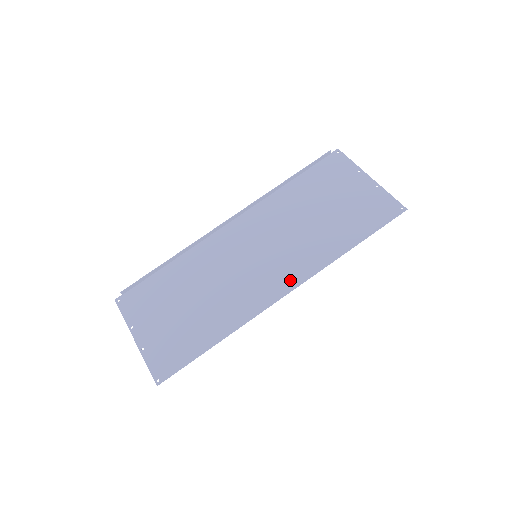
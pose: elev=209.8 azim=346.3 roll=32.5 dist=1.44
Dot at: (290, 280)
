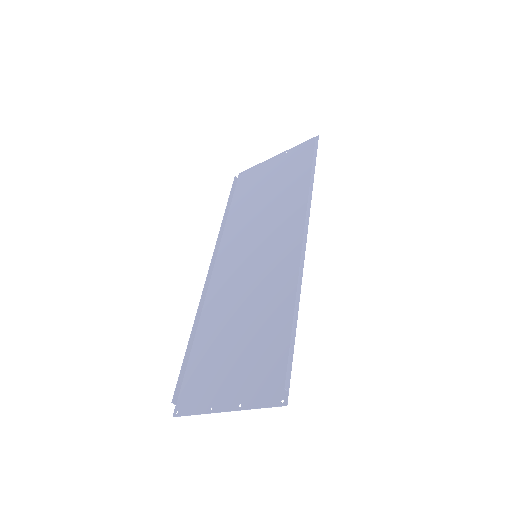
Dot at: (298, 232)
